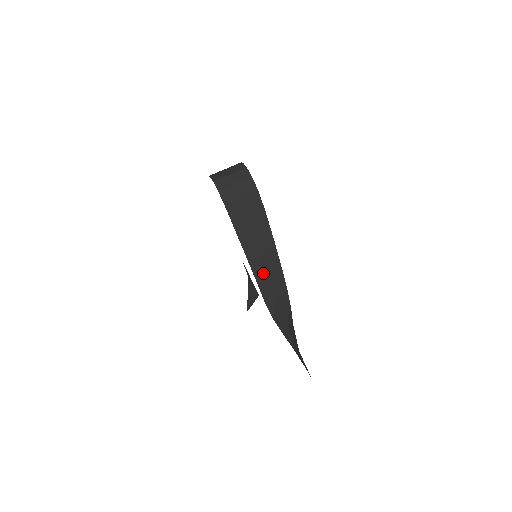
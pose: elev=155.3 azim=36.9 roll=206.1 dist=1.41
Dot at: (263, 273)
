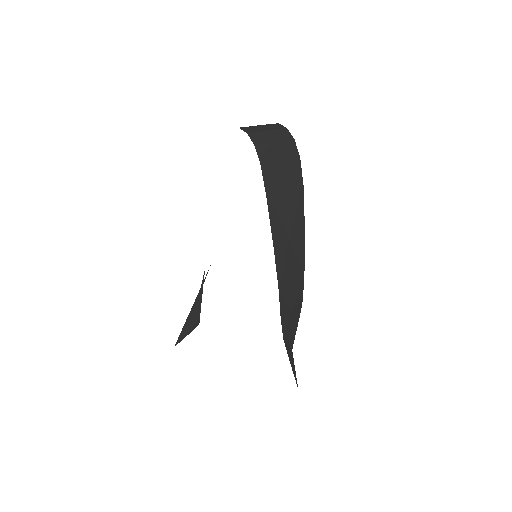
Dot at: (286, 273)
